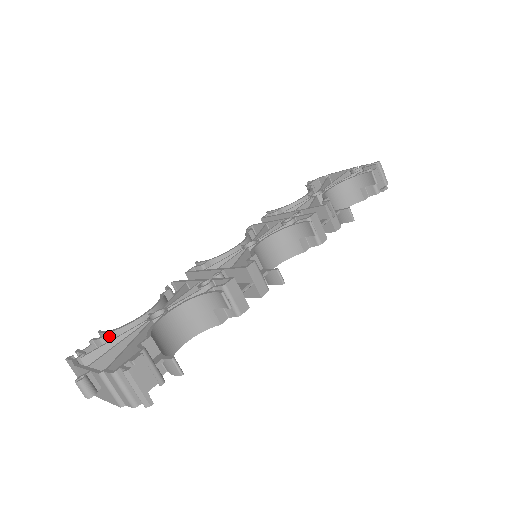
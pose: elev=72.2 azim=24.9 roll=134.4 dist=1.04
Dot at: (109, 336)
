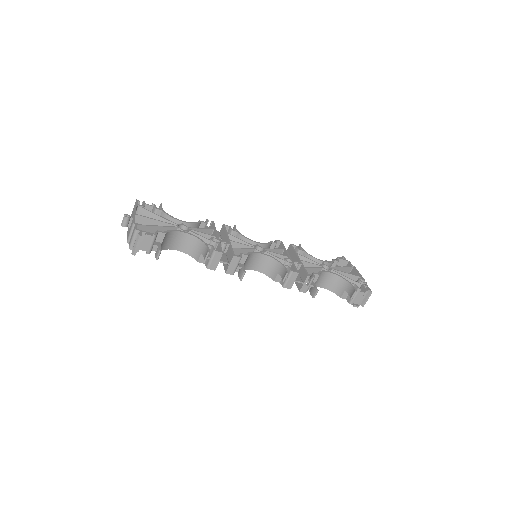
Dot at: (160, 211)
